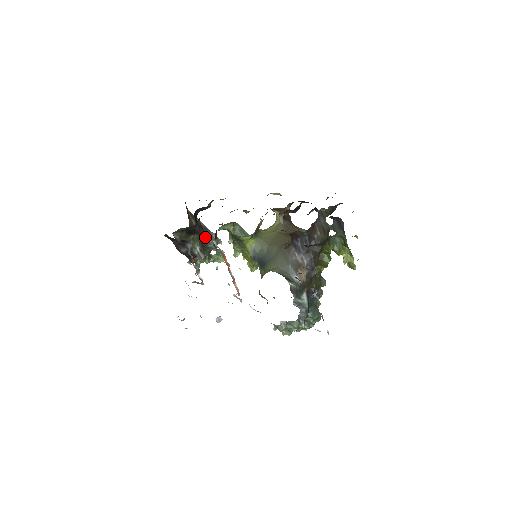
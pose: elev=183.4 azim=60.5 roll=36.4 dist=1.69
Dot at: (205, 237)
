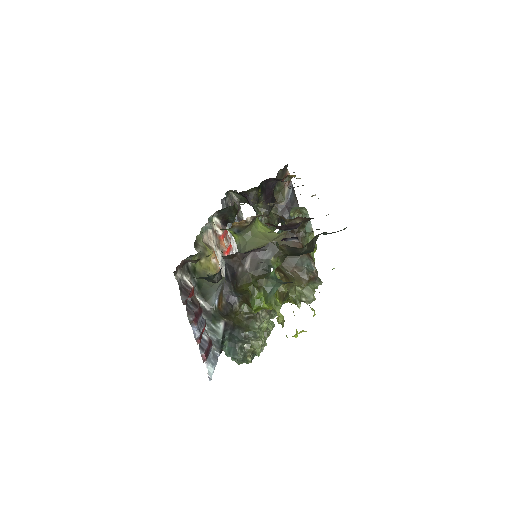
Dot at: occluded
